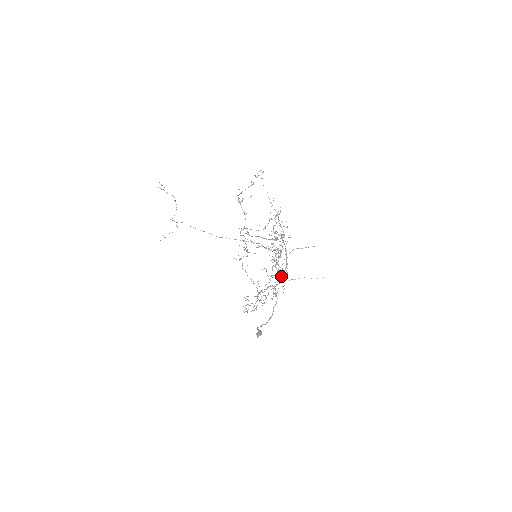
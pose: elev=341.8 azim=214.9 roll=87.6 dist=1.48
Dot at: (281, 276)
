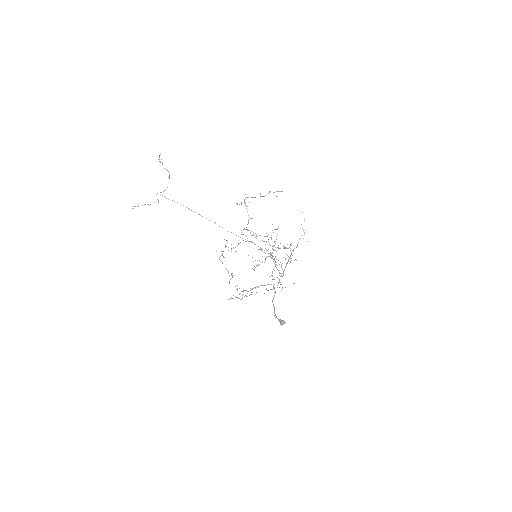
Dot at: occluded
